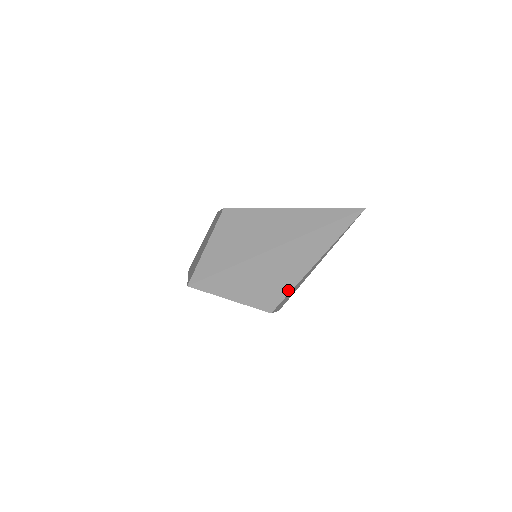
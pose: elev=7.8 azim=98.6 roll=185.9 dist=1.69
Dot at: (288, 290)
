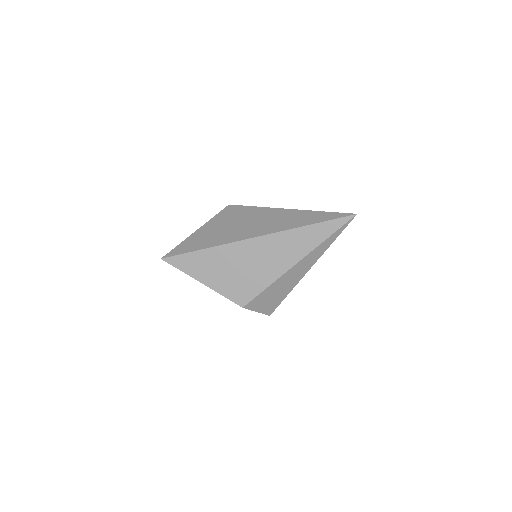
Dot at: (262, 287)
